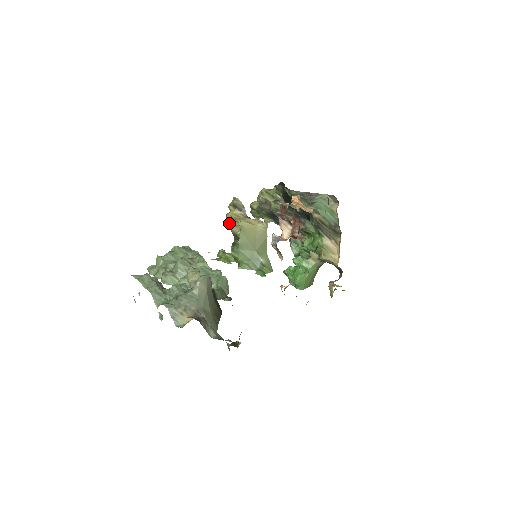
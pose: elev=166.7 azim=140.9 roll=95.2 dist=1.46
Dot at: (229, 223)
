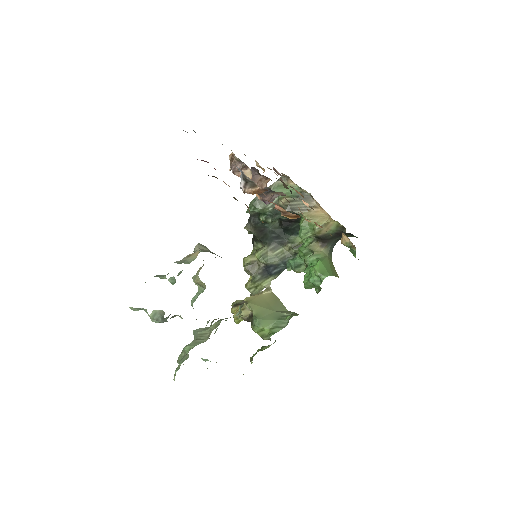
Dot at: occluded
